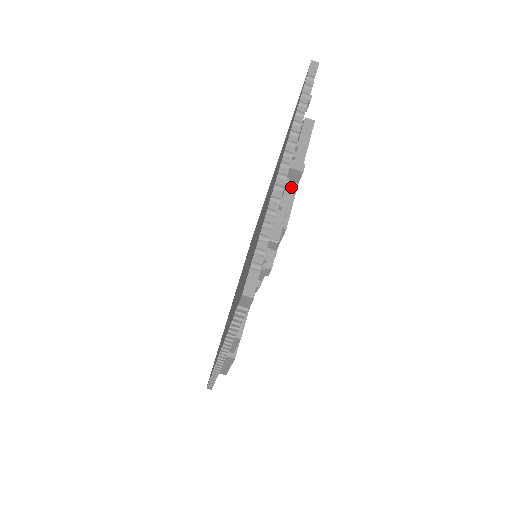
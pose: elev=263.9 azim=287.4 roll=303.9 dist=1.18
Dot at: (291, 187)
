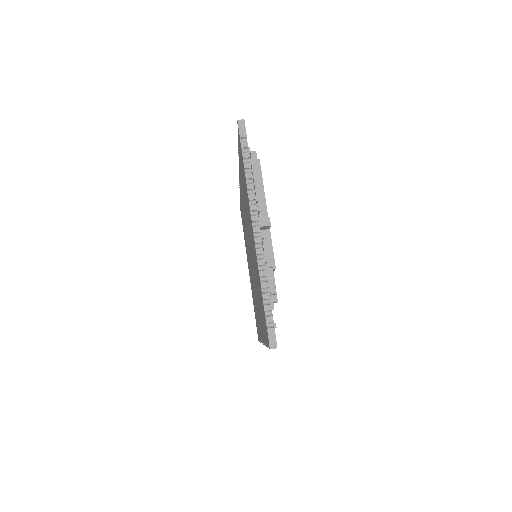
Dot at: (265, 231)
